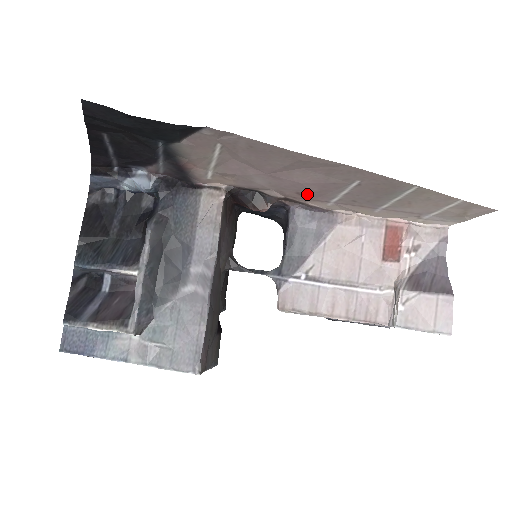
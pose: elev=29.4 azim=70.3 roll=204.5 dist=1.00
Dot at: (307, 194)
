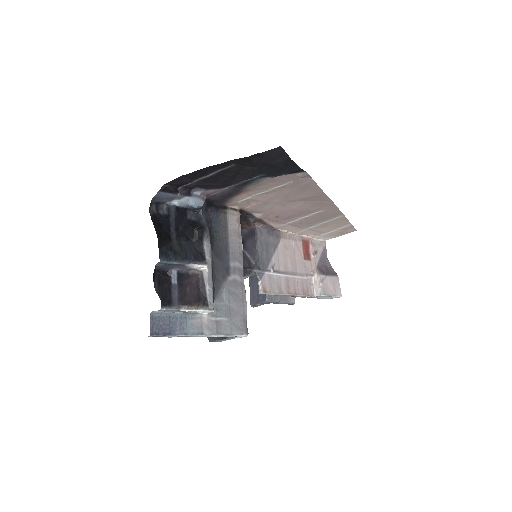
Dot at: (281, 217)
